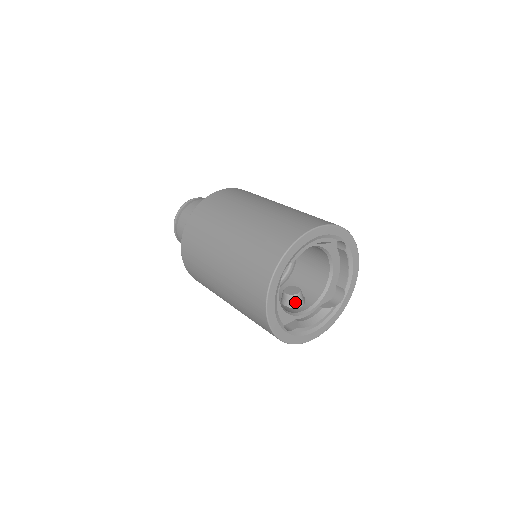
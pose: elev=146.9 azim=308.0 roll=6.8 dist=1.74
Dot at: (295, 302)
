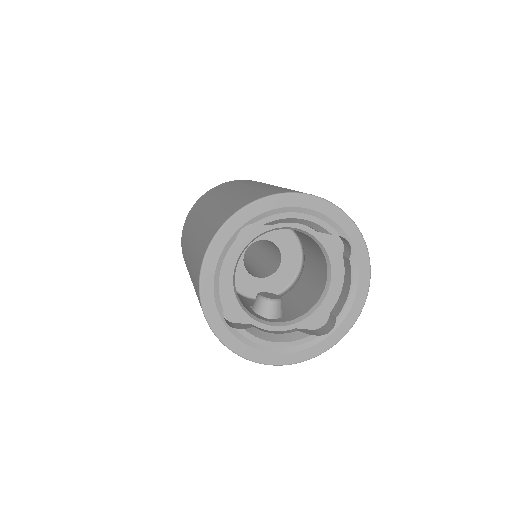
Dot at: (265, 308)
